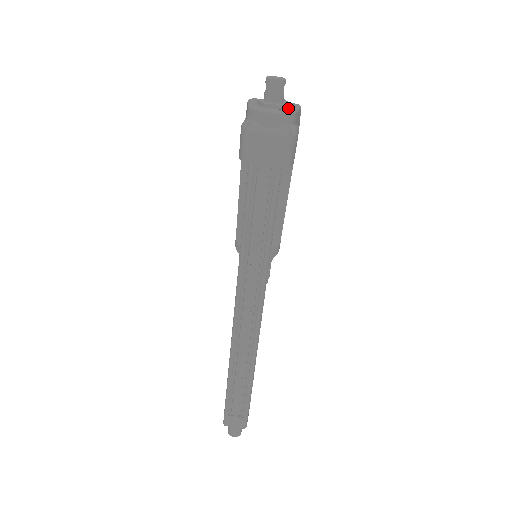
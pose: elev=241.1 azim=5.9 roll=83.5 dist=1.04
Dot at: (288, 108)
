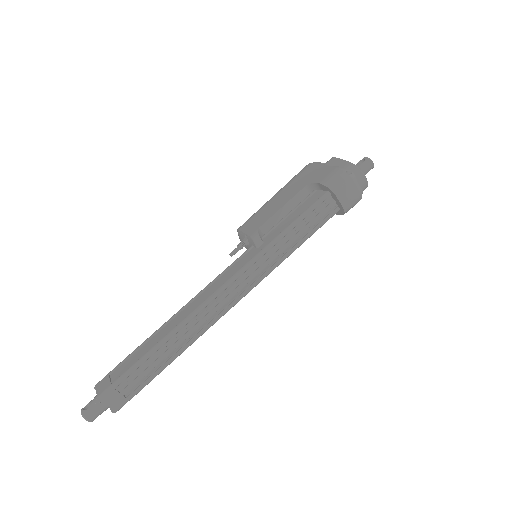
Dot at: occluded
